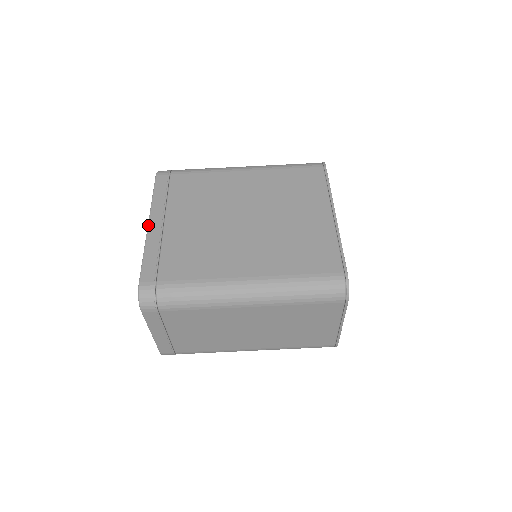
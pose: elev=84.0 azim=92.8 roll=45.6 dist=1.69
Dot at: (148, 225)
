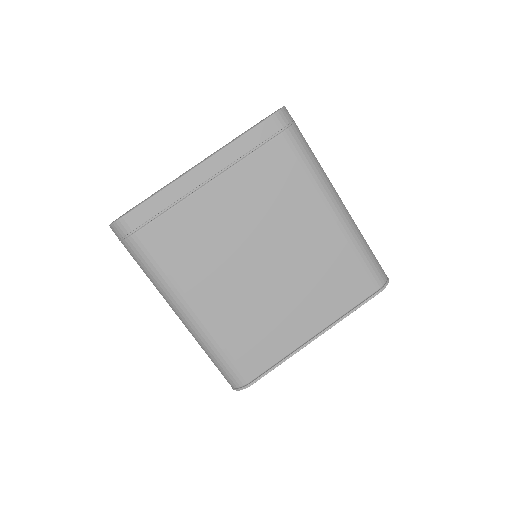
Dot at: (197, 166)
